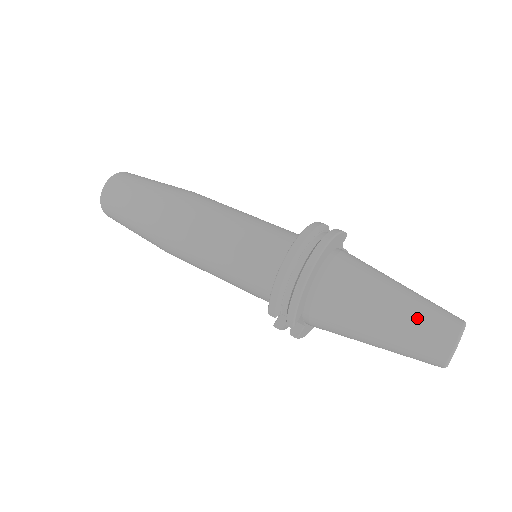
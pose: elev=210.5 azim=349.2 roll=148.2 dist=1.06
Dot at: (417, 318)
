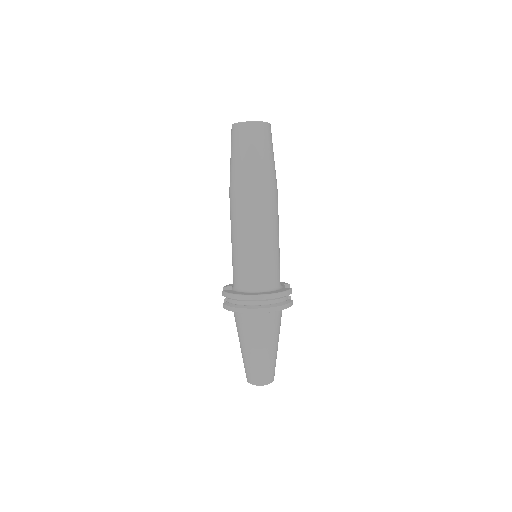
Dot at: (258, 365)
